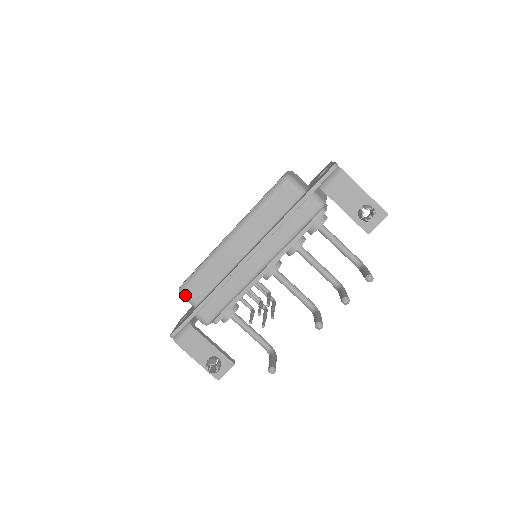
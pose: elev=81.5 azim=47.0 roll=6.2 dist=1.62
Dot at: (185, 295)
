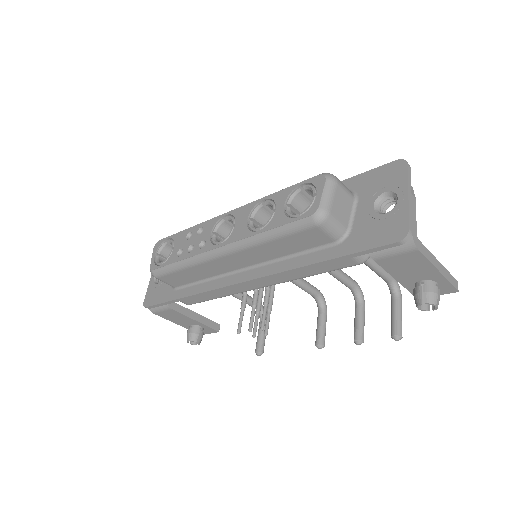
Dot at: occluded
